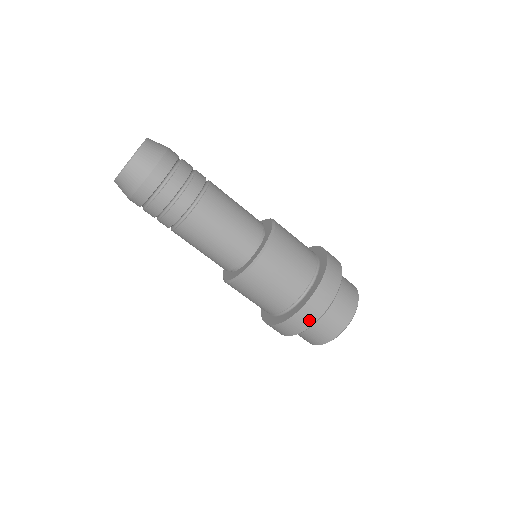
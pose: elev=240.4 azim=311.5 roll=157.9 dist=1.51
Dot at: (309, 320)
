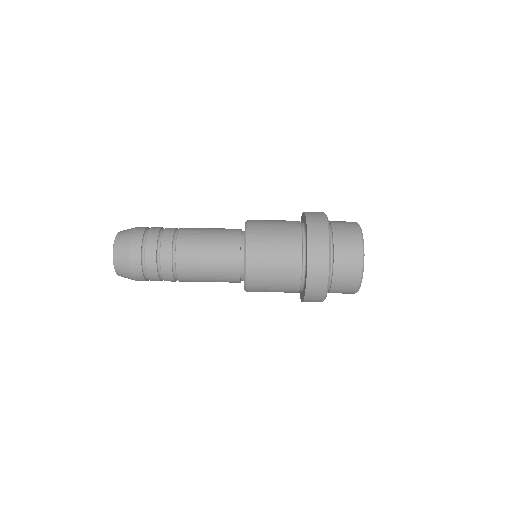
Dot at: (320, 216)
